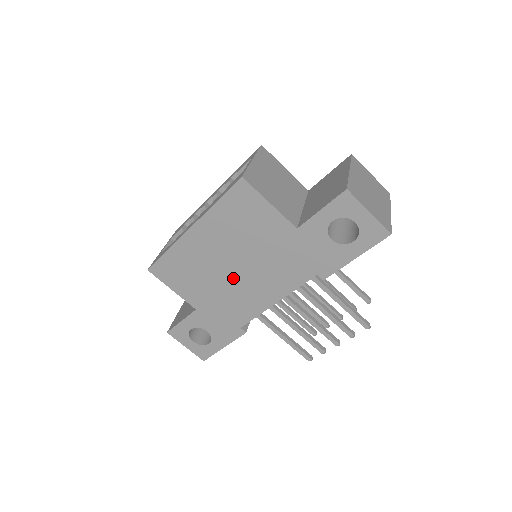
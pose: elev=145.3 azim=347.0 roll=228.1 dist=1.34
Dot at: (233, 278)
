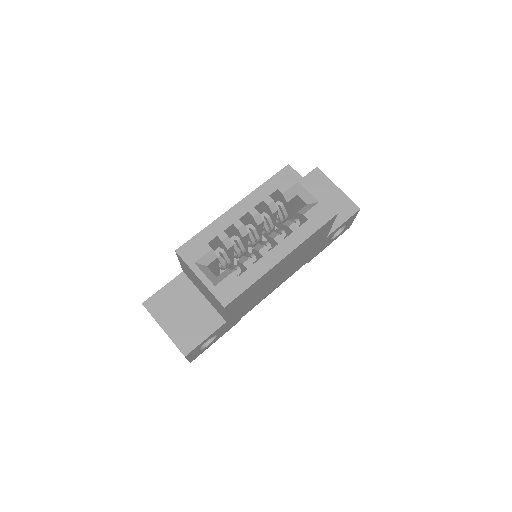
Dot at: (271, 284)
